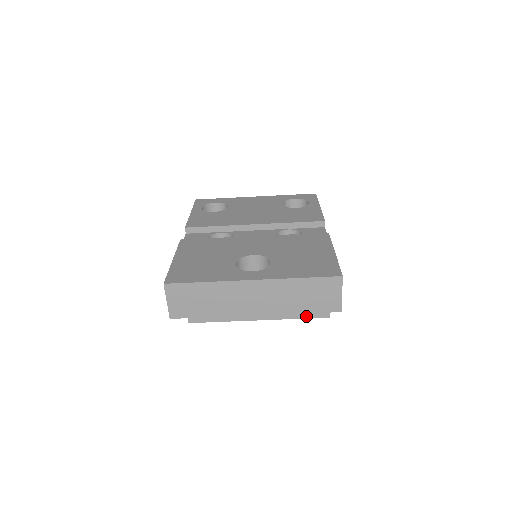
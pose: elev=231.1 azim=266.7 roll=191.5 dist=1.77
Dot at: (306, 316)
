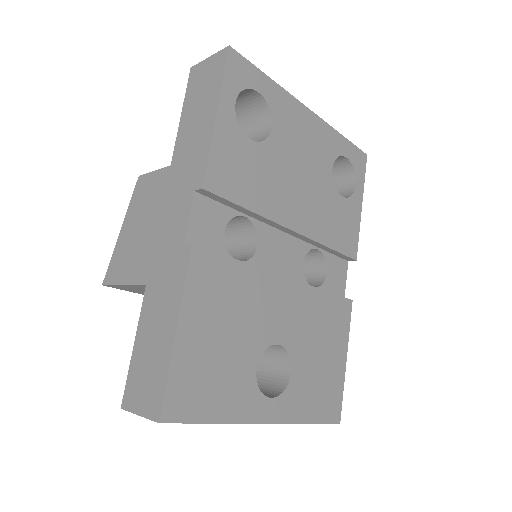
Dot at: occluded
